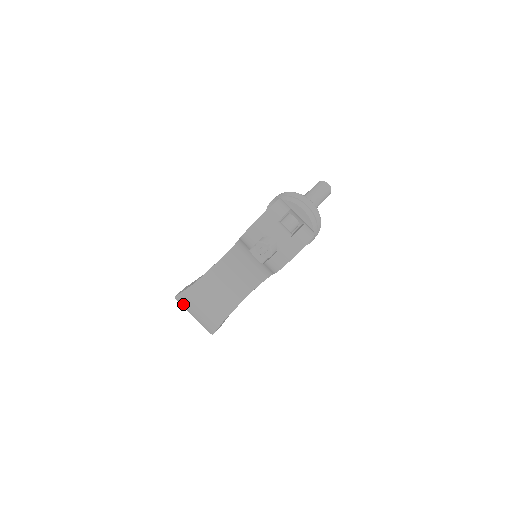
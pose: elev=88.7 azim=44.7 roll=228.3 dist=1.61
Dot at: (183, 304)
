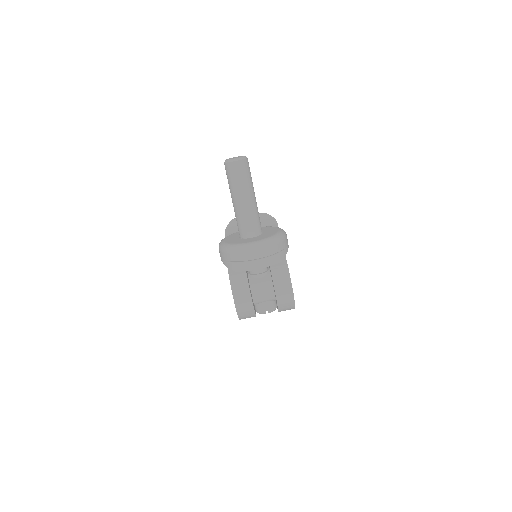
Dot at: occluded
